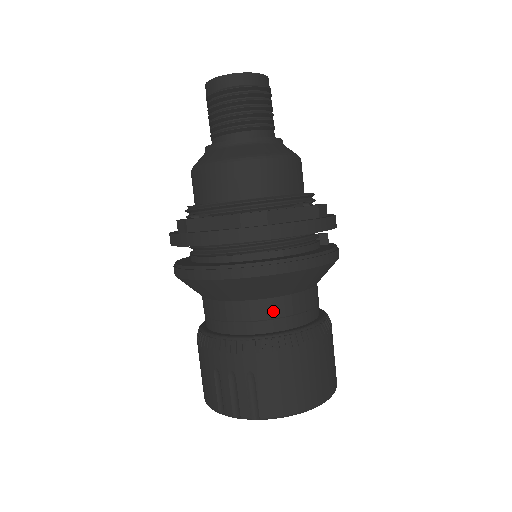
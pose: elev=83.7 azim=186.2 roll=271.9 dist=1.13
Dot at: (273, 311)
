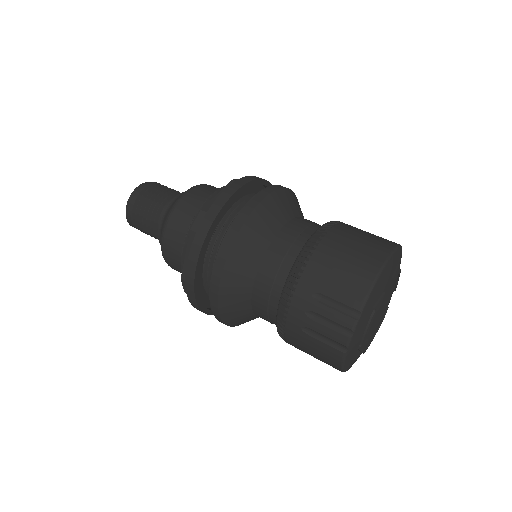
Dot at: (280, 250)
